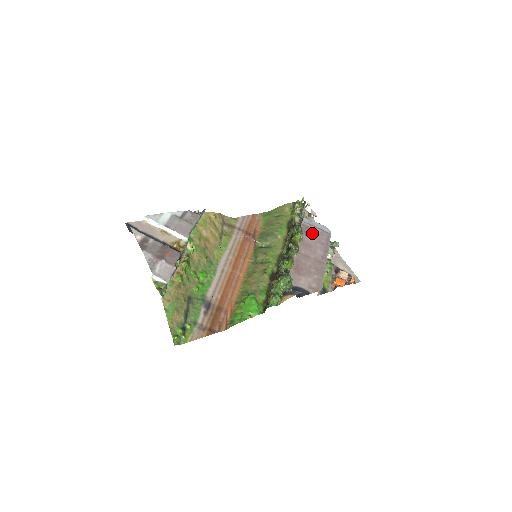
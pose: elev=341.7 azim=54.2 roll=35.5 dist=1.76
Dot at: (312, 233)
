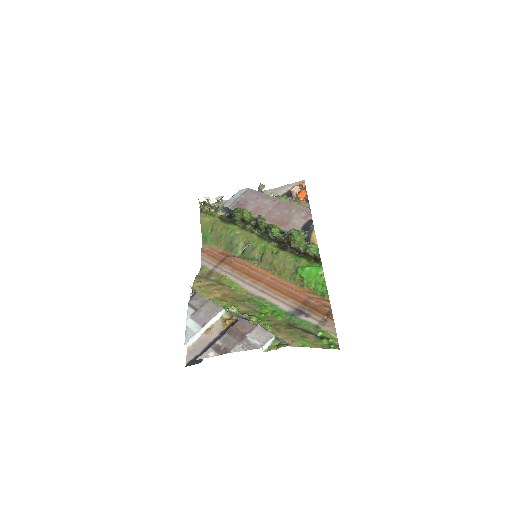
Dot at: (244, 203)
